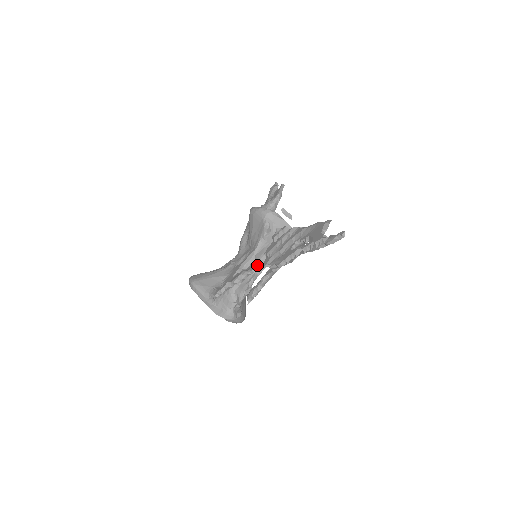
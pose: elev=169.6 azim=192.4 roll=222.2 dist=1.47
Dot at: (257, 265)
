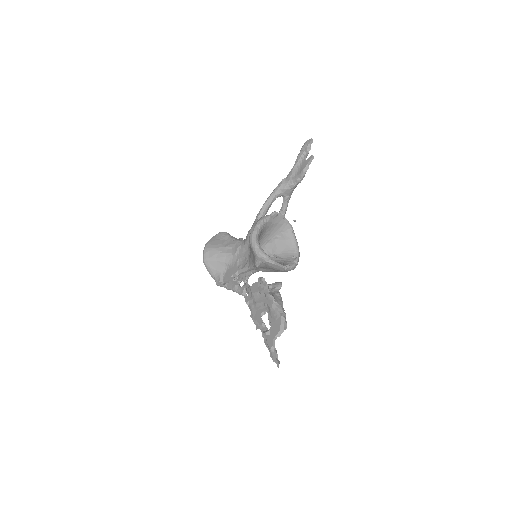
Dot at: (243, 294)
